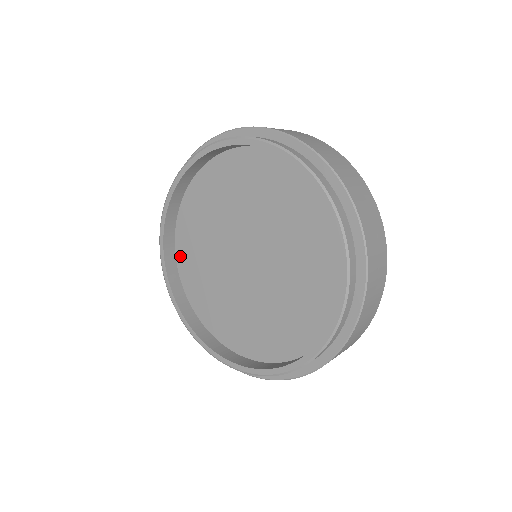
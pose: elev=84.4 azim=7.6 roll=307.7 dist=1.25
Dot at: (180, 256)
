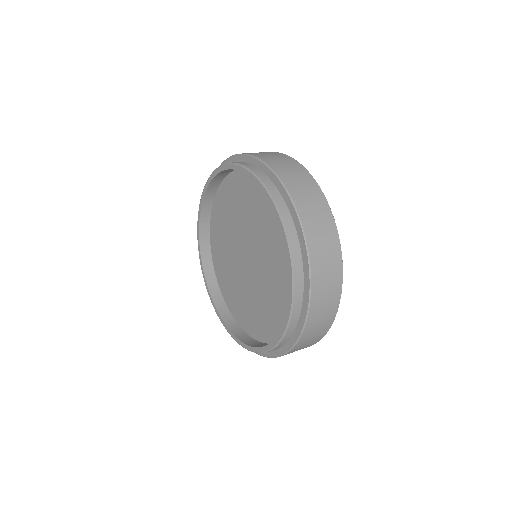
Dot at: (212, 225)
